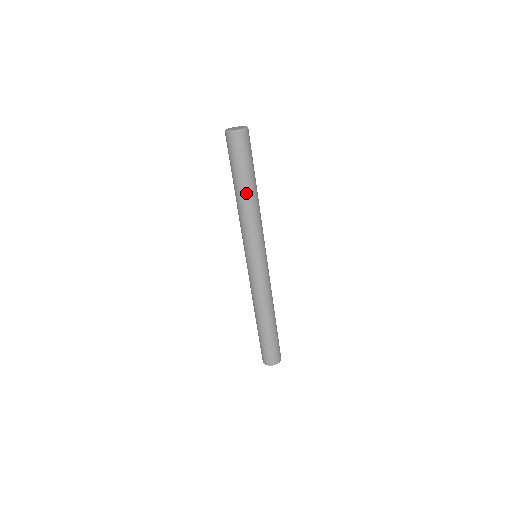
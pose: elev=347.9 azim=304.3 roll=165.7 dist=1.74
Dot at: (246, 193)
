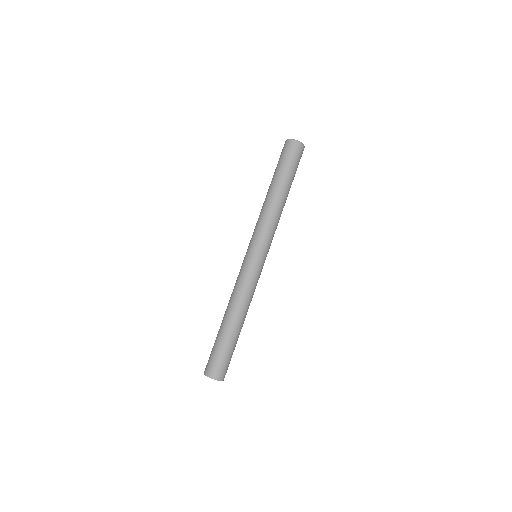
Dot at: (275, 190)
